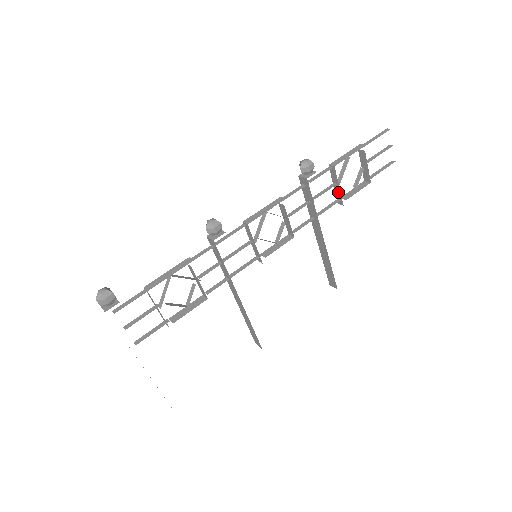
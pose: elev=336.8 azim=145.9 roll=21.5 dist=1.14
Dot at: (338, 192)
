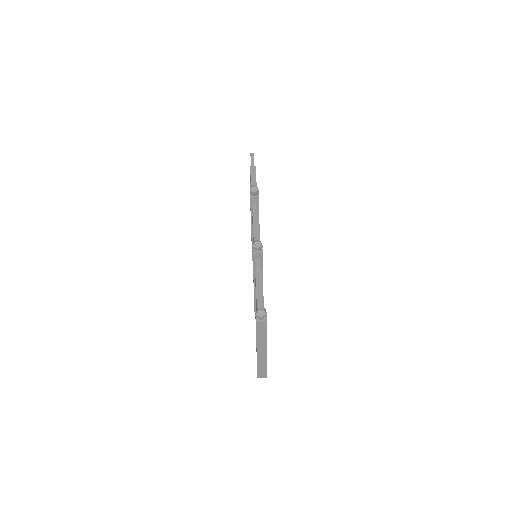
Dot at: occluded
